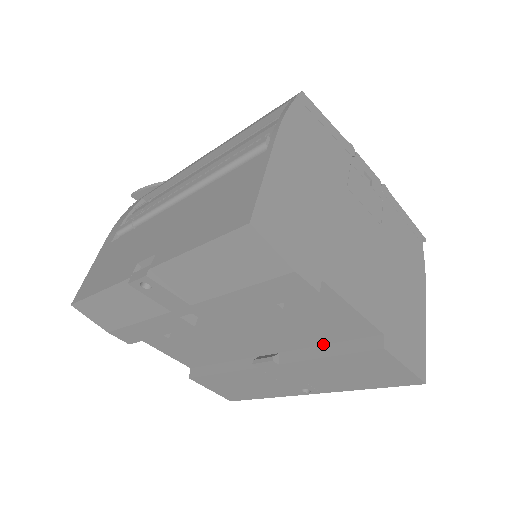
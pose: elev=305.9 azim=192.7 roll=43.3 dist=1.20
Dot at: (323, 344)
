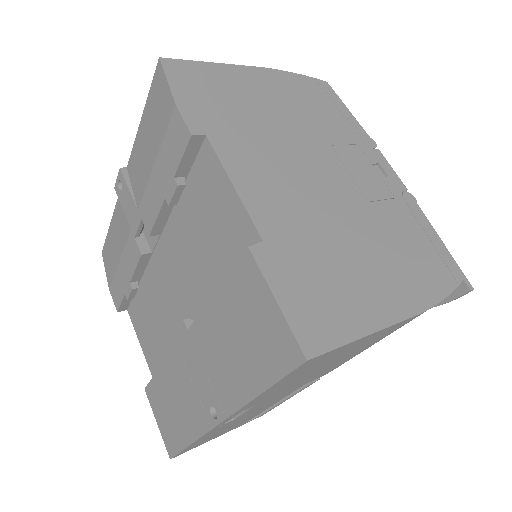
Dot at: occluded
